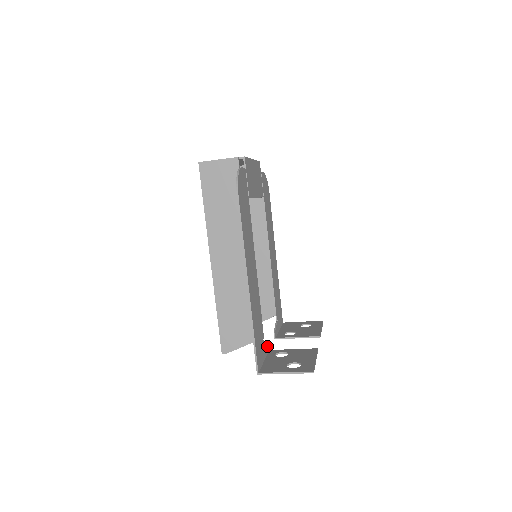
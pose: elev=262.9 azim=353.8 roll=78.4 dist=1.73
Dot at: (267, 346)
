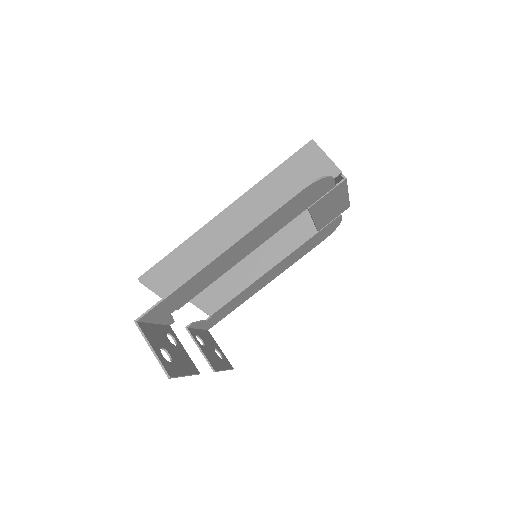
Dot at: (172, 320)
